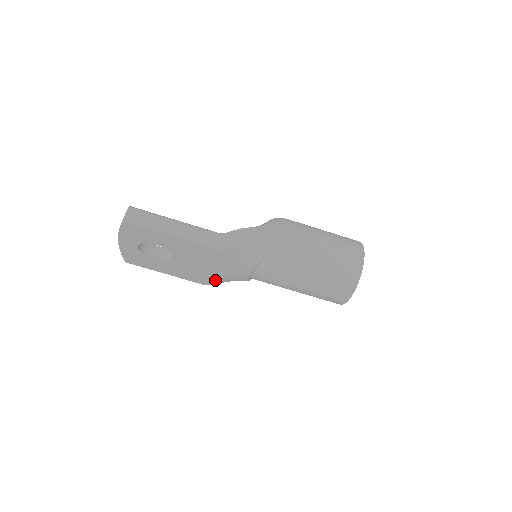
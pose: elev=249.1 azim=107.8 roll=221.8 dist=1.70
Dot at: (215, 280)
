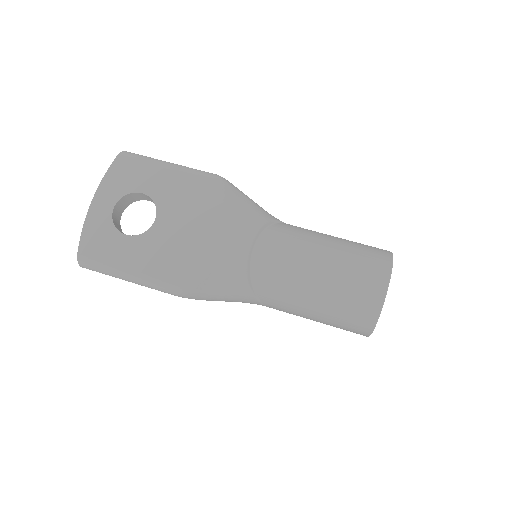
Dot at: (201, 265)
